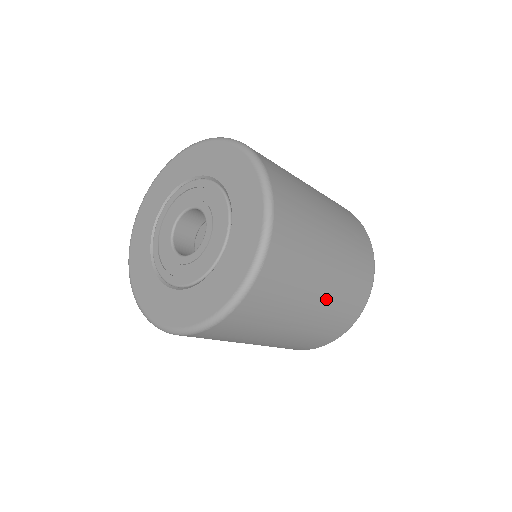
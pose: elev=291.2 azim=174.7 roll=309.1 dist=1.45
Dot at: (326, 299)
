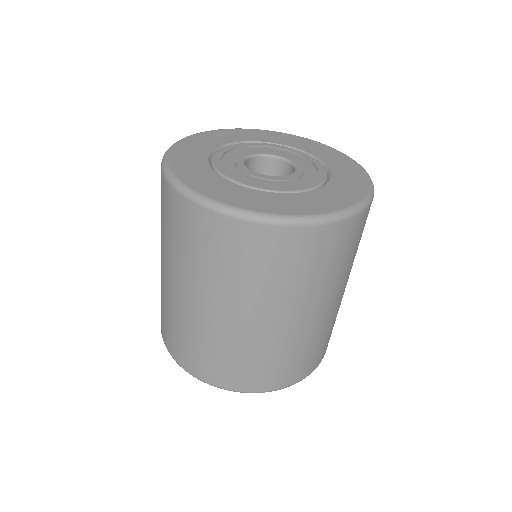
Dot at: (312, 324)
